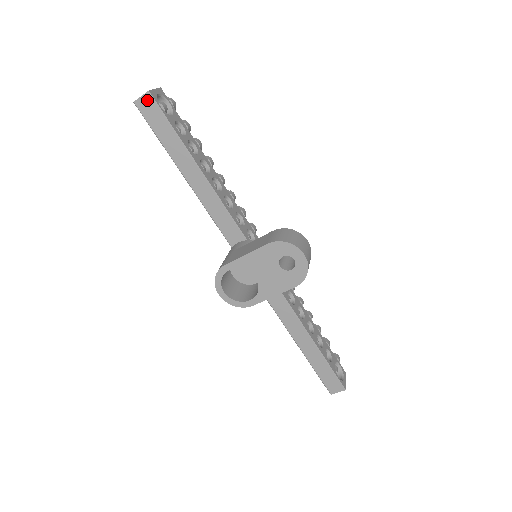
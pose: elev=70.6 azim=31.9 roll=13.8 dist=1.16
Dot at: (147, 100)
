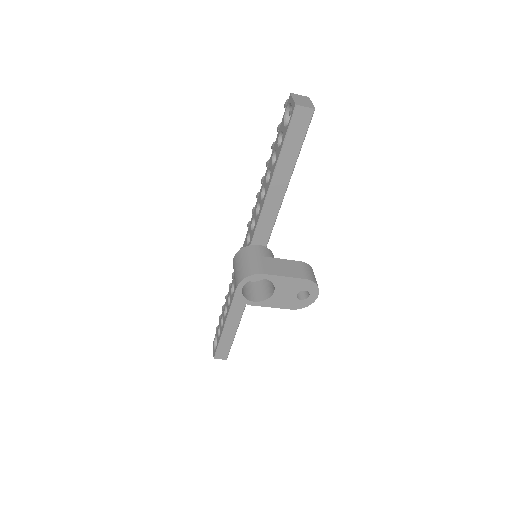
Dot at: (307, 113)
